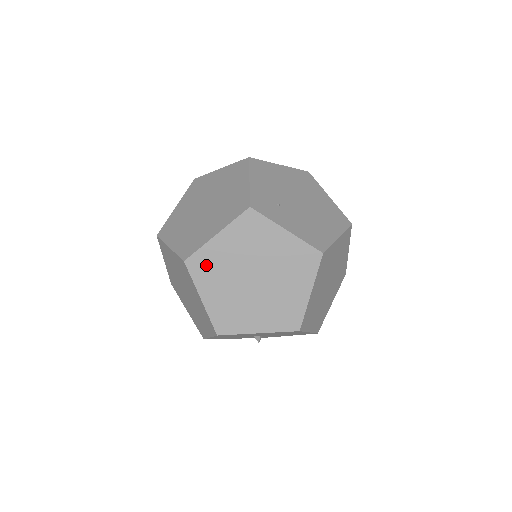
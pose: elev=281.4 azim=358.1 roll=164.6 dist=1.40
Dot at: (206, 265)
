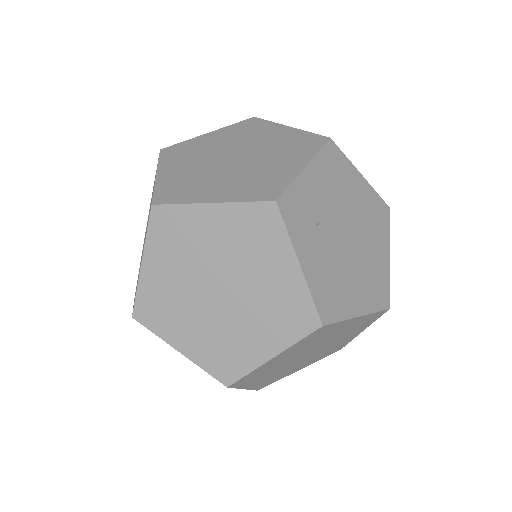
Dot at: (174, 229)
